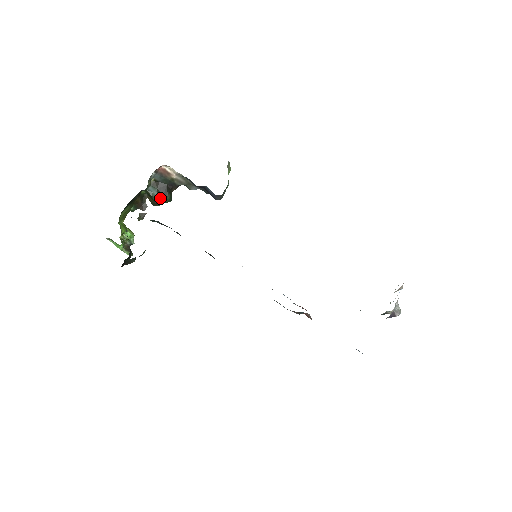
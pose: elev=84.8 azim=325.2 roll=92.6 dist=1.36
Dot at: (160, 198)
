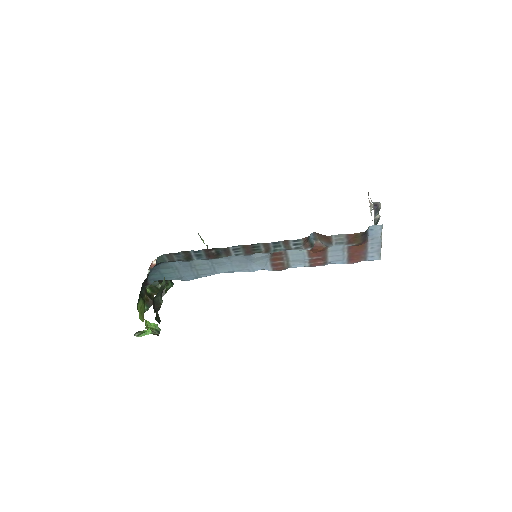
Dot at: occluded
